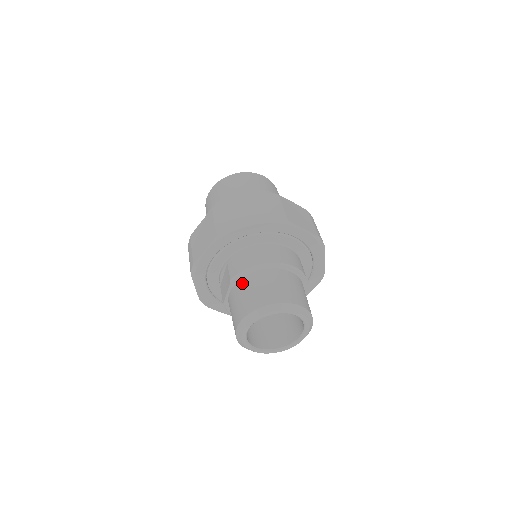
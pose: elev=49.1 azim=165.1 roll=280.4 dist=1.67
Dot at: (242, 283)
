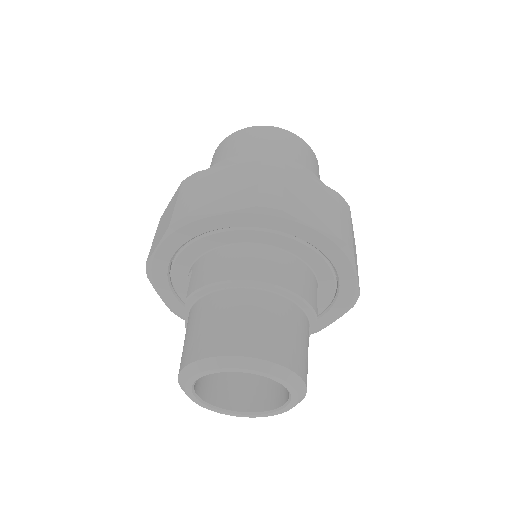
Dot at: (199, 306)
